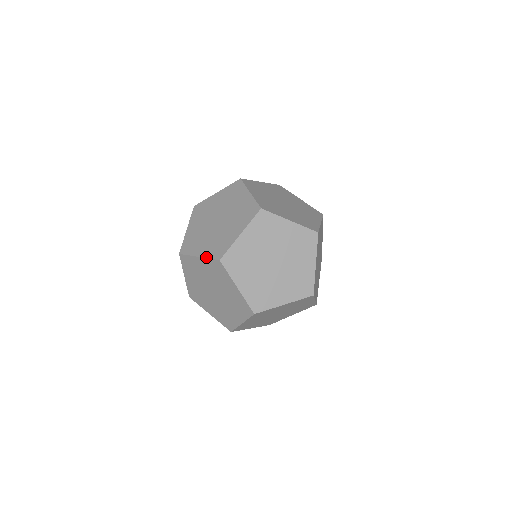
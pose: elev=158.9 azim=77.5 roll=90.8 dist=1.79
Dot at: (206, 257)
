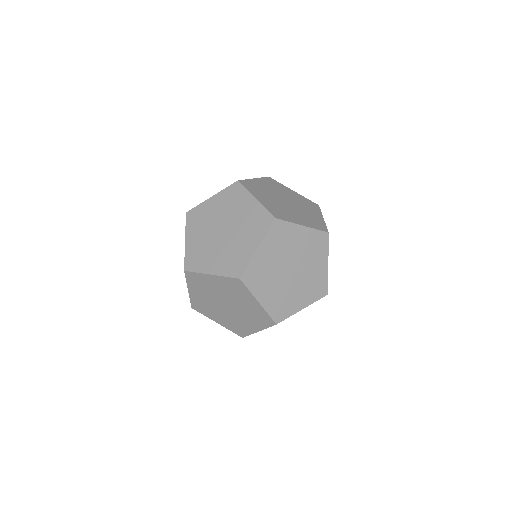
Dot at: occluded
